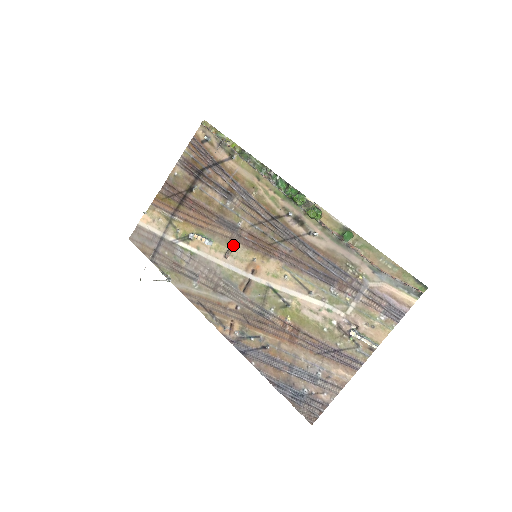
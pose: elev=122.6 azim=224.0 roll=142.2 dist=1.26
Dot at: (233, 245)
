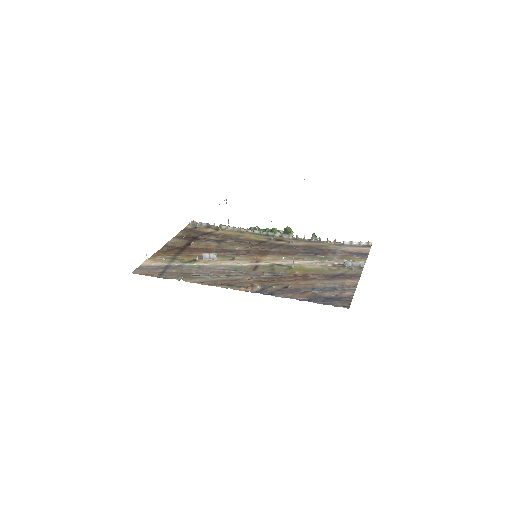
Dot at: (235, 256)
